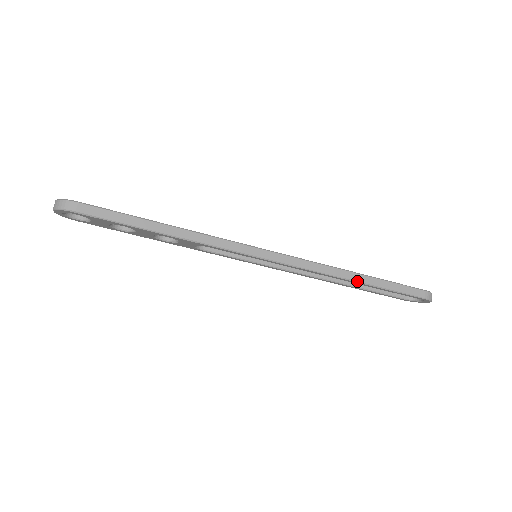
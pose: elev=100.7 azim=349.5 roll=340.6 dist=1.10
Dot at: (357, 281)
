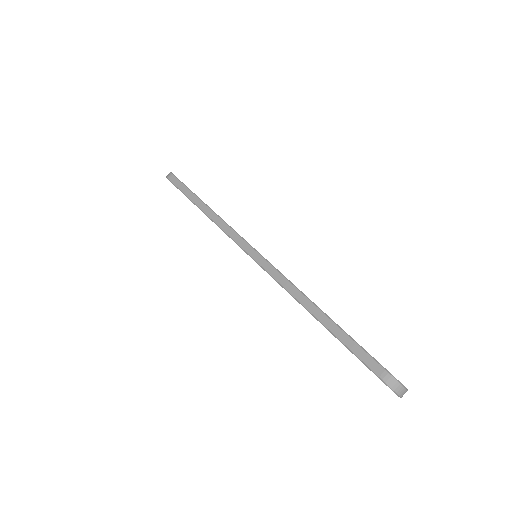
Dot at: (311, 313)
